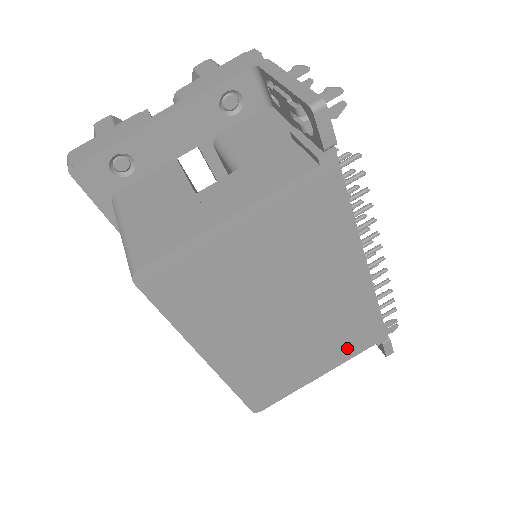
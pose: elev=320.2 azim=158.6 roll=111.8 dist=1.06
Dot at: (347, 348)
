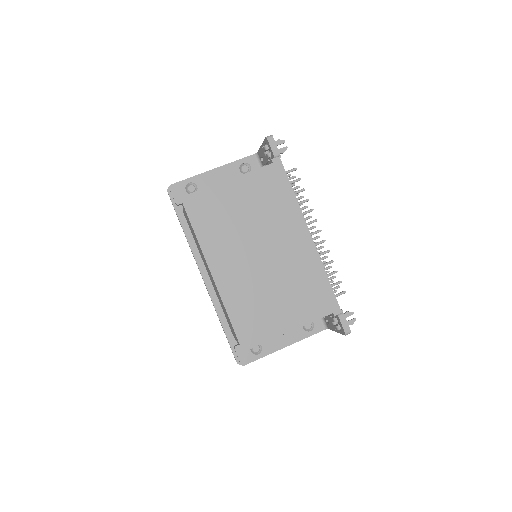
Dot at: (309, 307)
